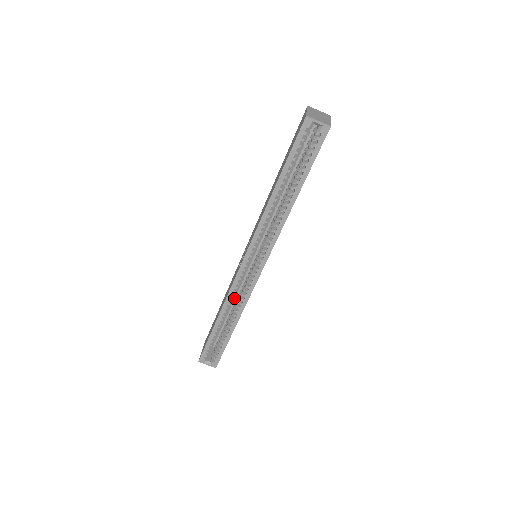
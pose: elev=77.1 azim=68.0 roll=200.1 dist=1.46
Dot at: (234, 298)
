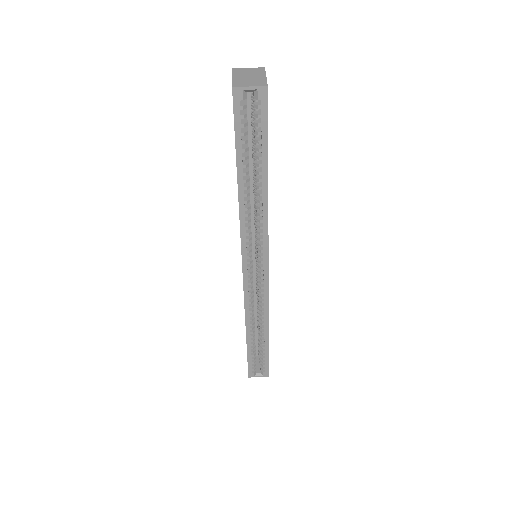
Dot at: (253, 308)
